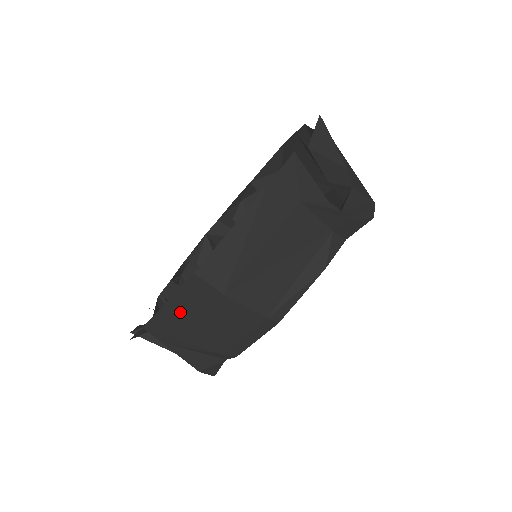
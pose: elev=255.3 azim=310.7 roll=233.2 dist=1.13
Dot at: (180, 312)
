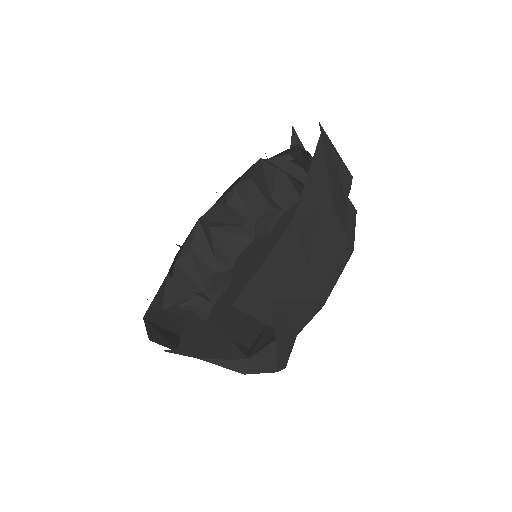
Dot at: (154, 320)
